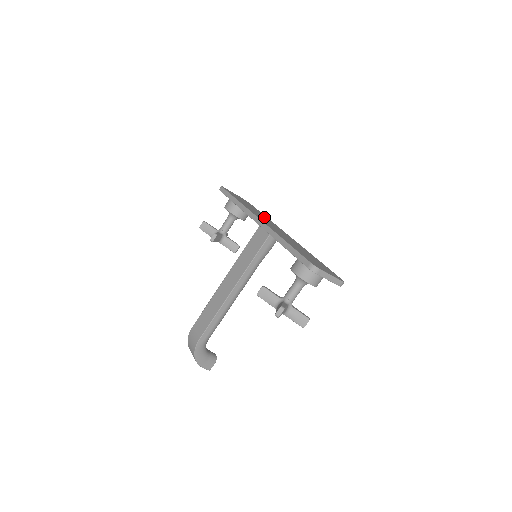
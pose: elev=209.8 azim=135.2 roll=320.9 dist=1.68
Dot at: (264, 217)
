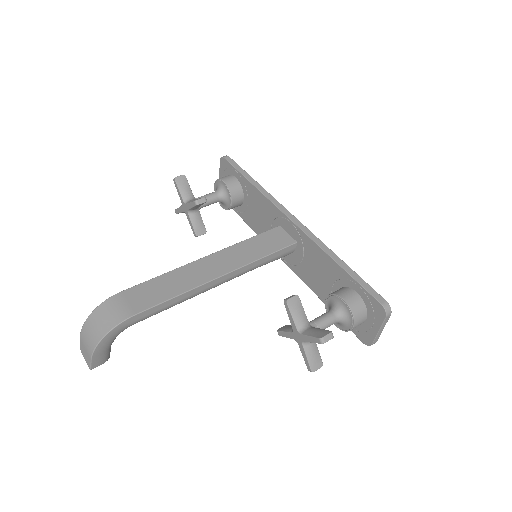
Dot at: occluded
